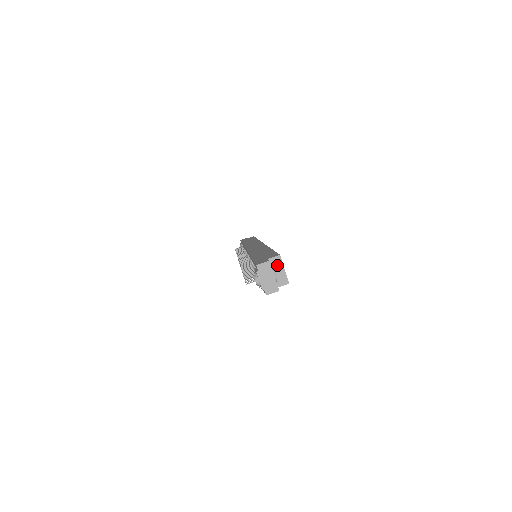
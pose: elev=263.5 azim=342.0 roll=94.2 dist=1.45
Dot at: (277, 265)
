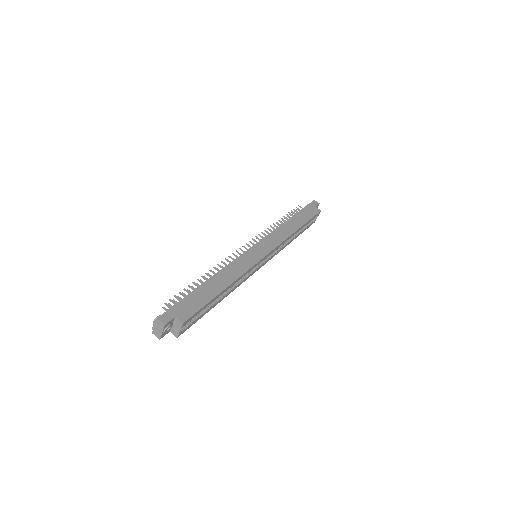
Dot at: (178, 325)
